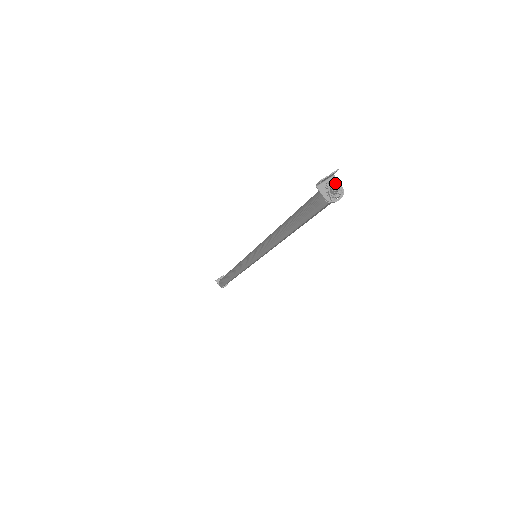
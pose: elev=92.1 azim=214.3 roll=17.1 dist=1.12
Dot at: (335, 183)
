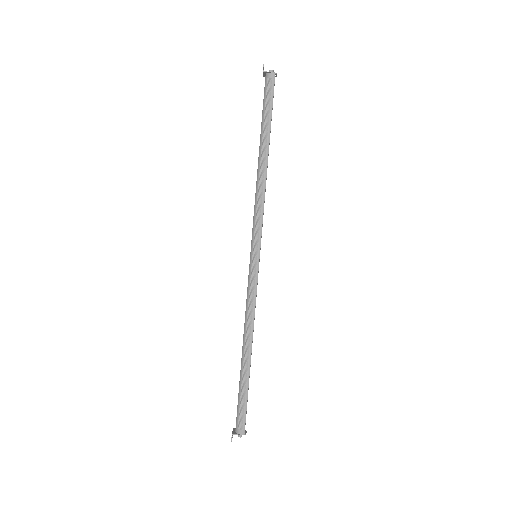
Dot at: occluded
